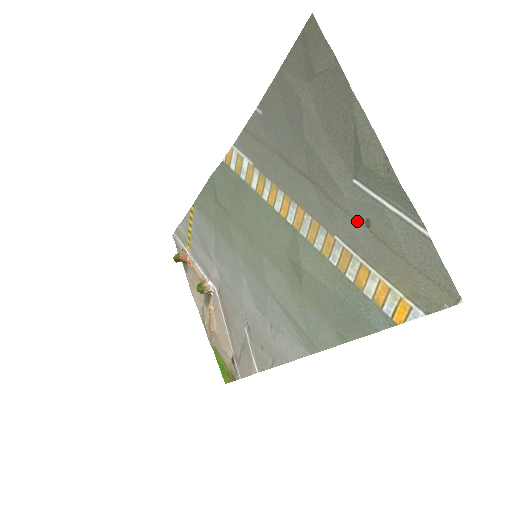
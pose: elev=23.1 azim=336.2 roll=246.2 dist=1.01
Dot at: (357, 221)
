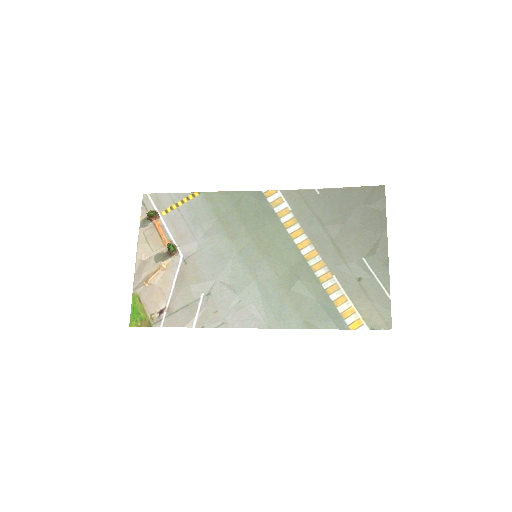
Dot at: (354, 275)
